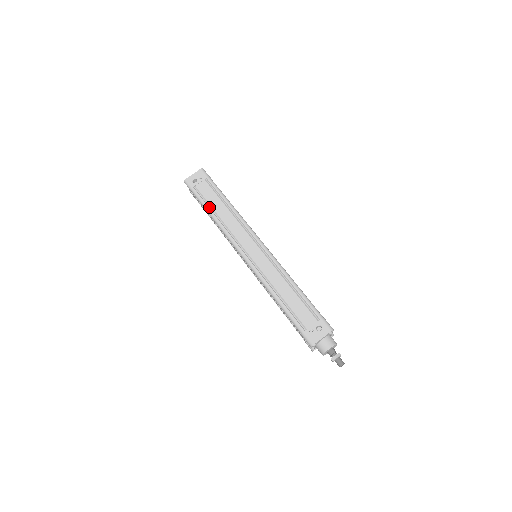
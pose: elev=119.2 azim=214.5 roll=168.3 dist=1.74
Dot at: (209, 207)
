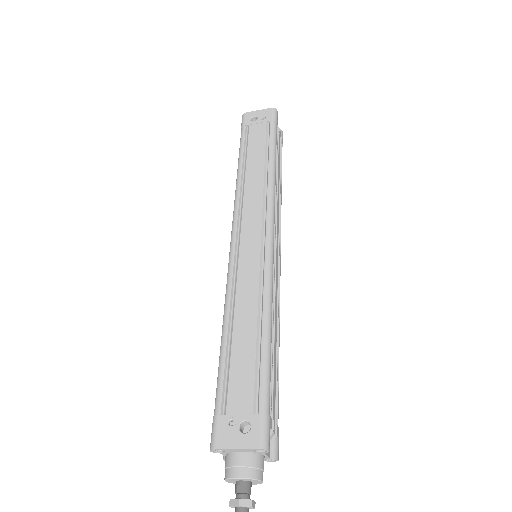
Dot at: (244, 157)
